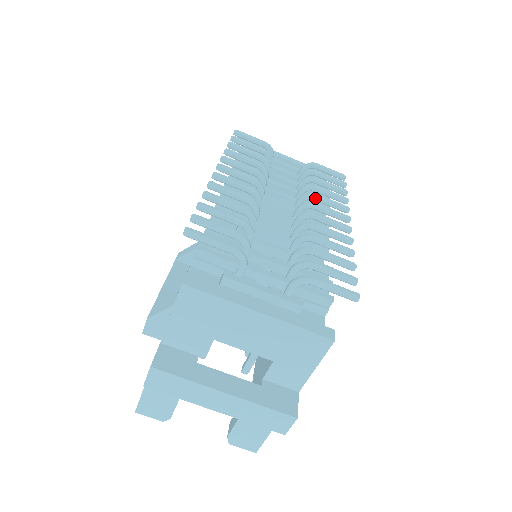
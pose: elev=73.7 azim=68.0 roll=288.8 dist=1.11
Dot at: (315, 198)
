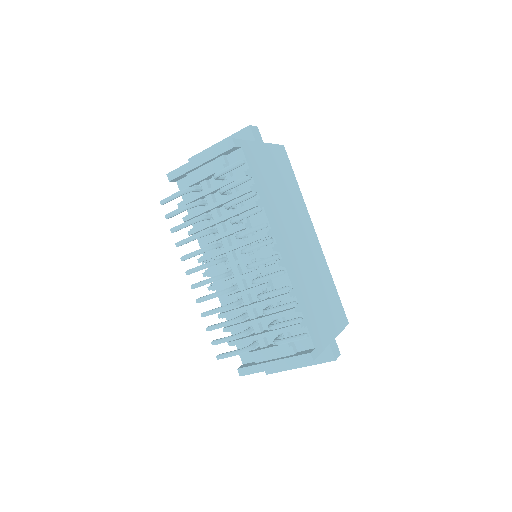
Dot at: occluded
